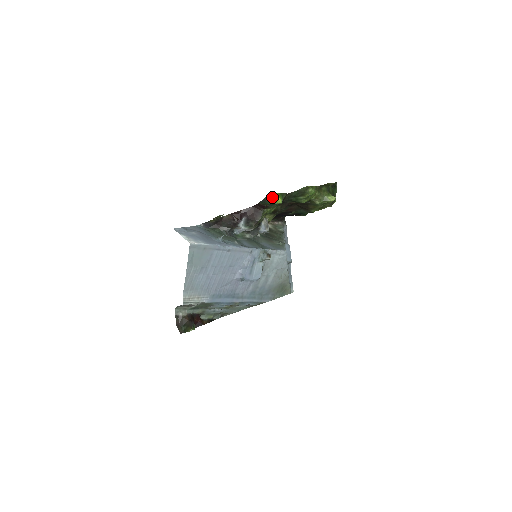
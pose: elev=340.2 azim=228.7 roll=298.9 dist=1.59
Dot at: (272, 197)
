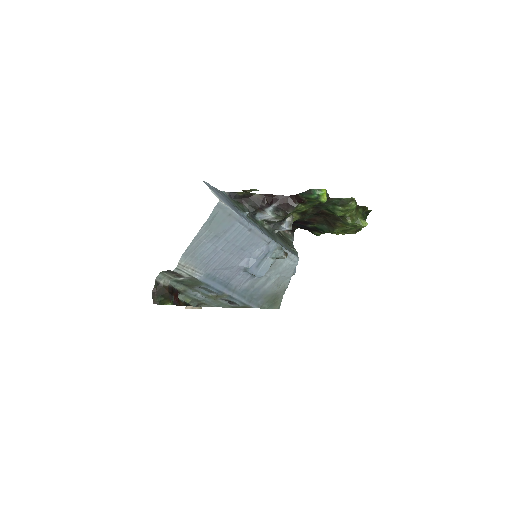
Dot at: (319, 191)
